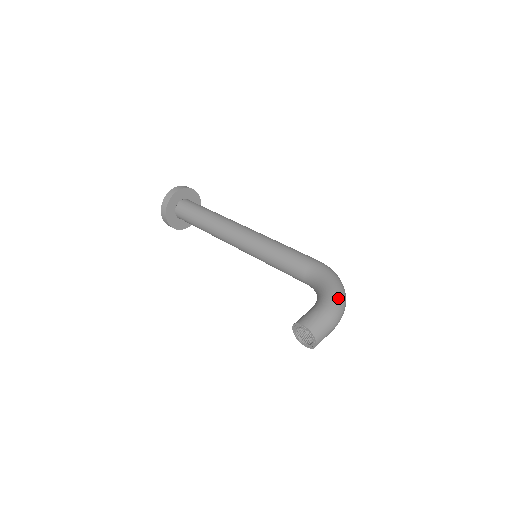
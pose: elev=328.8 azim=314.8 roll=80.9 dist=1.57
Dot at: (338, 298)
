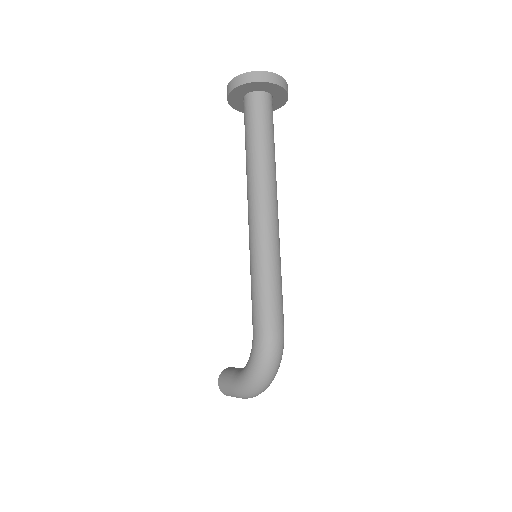
Dot at: (244, 388)
